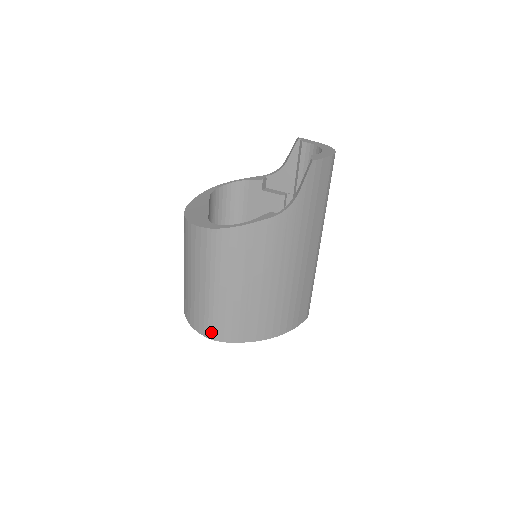
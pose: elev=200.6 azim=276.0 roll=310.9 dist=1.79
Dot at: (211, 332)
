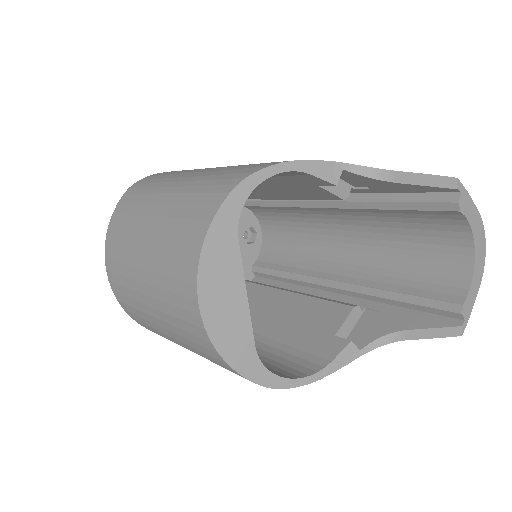
Dot at: occluded
